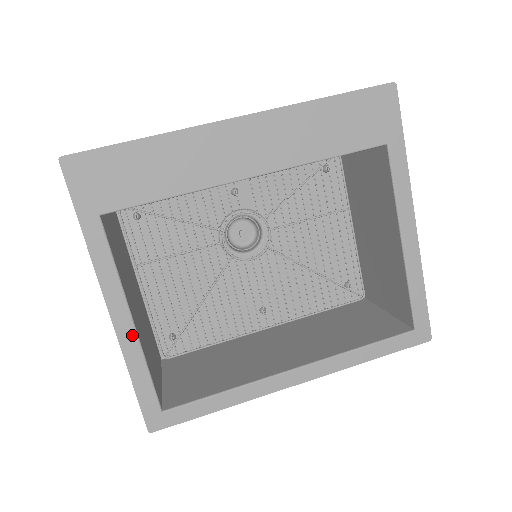
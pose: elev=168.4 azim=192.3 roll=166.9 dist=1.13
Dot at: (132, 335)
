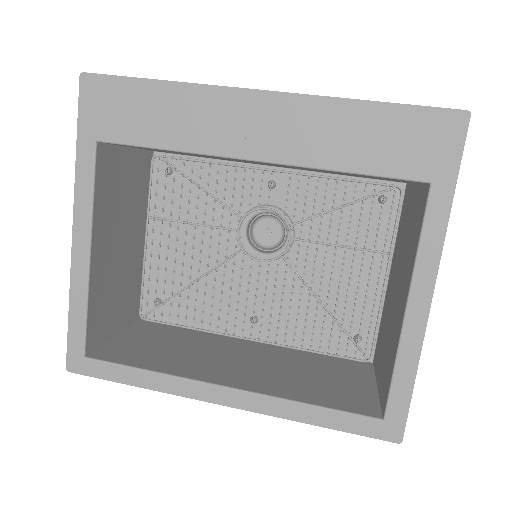
Dot at: (84, 269)
